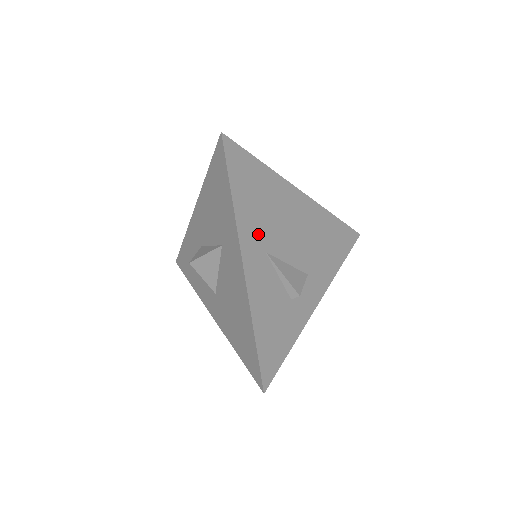
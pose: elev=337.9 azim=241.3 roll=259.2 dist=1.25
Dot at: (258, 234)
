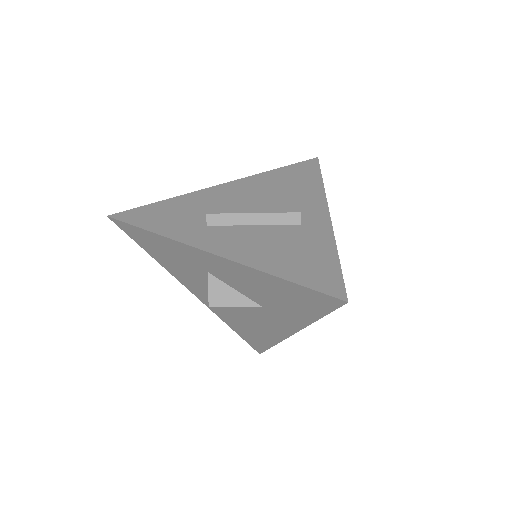
Dot at: occluded
